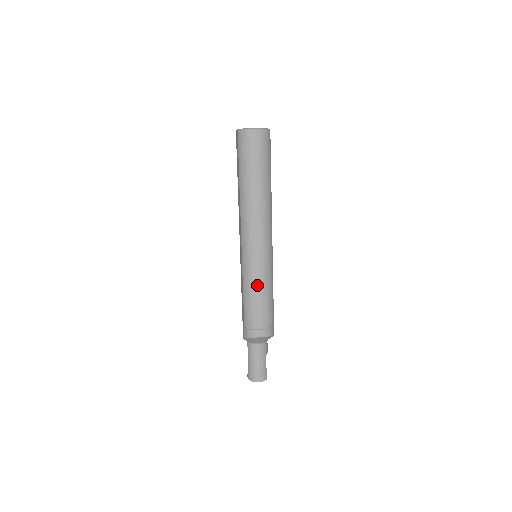
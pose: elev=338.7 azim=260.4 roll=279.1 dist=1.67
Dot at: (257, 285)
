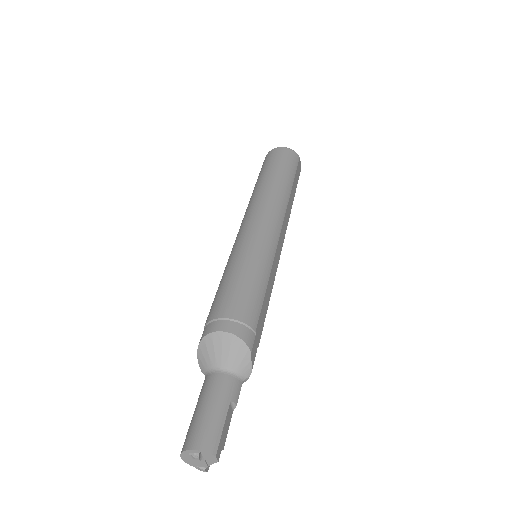
Dot at: (240, 262)
